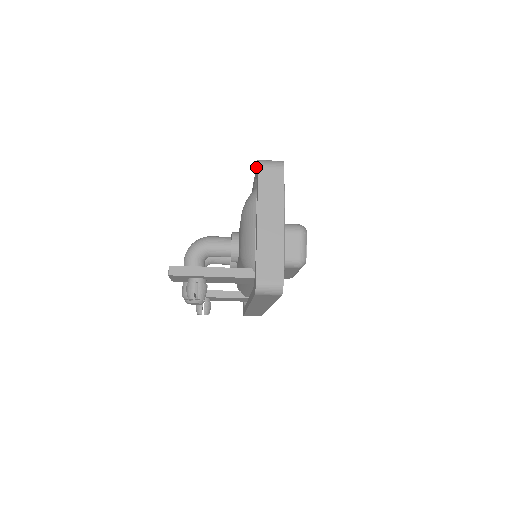
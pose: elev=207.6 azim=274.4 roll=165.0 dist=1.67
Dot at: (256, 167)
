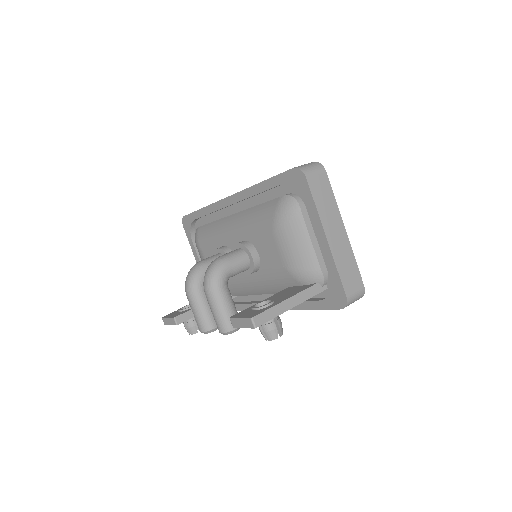
Dot at: (285, 173)
